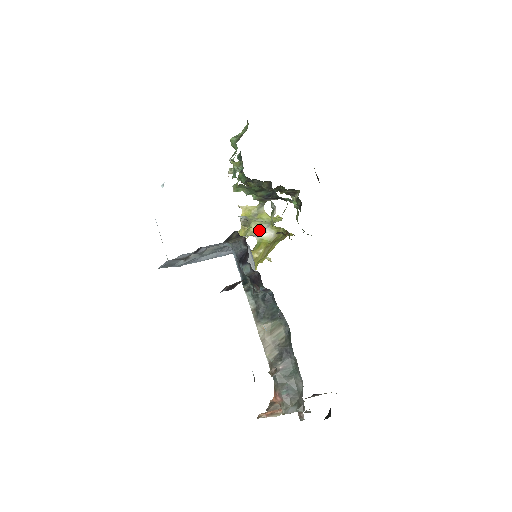
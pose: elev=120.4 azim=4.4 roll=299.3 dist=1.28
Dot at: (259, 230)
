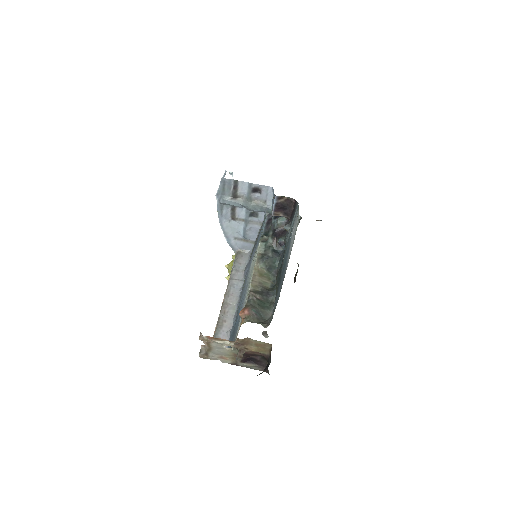
Dot at: occluded
